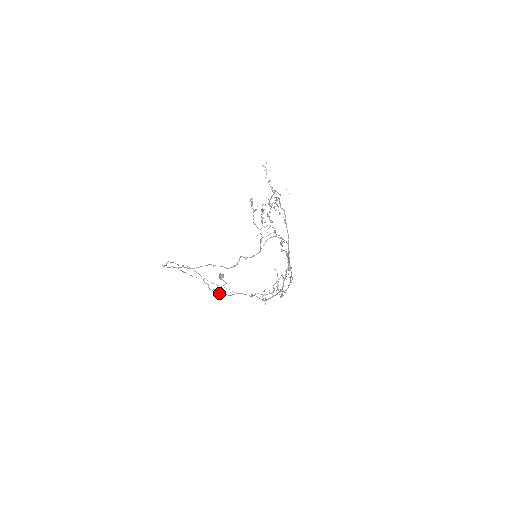
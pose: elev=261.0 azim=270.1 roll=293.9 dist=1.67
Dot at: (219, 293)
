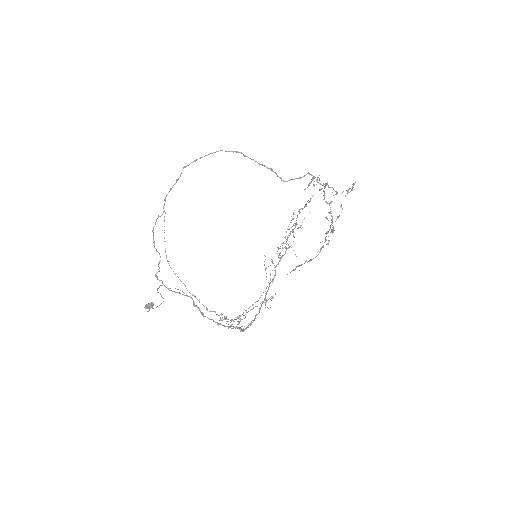
Dot at: (165, 286)
